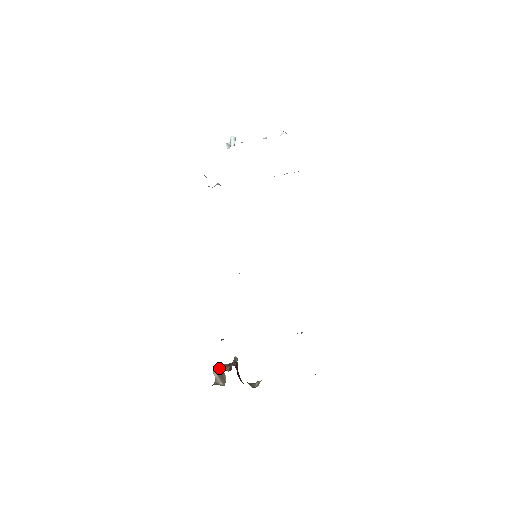
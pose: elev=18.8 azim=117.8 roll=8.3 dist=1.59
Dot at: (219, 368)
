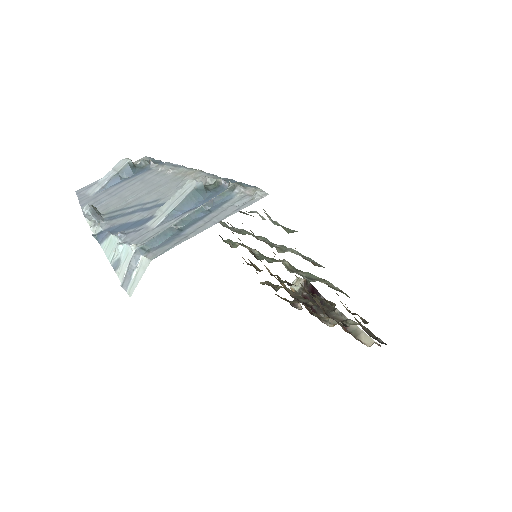
Dot at: occluded
